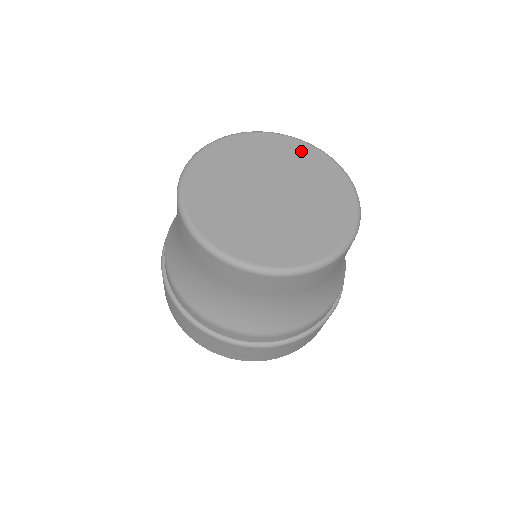
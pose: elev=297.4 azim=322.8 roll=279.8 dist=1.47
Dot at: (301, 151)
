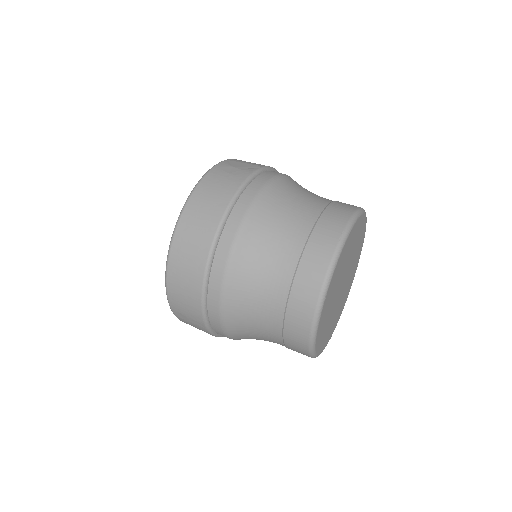
Dot at: occluded
